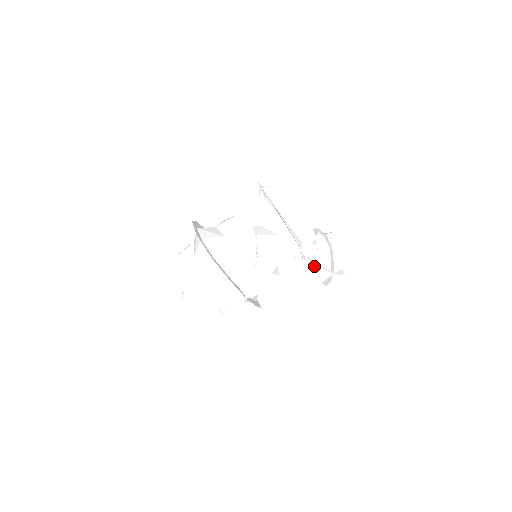
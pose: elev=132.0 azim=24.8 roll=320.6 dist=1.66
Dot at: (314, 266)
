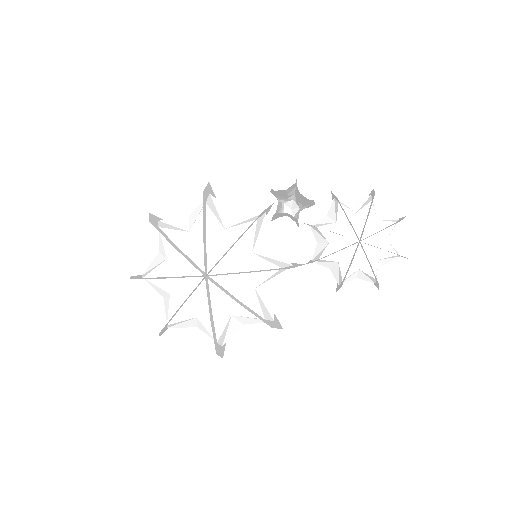
Dot at: (328, 240)
